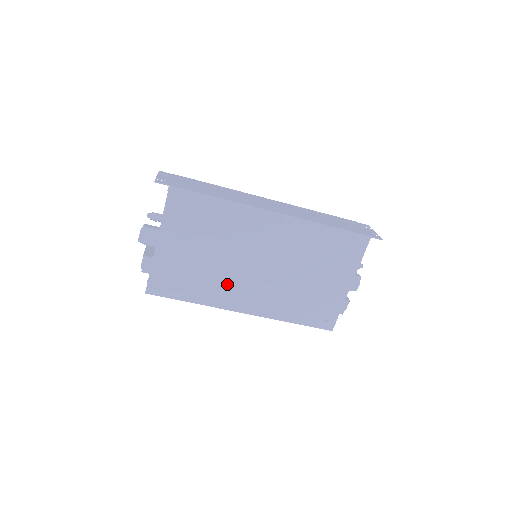
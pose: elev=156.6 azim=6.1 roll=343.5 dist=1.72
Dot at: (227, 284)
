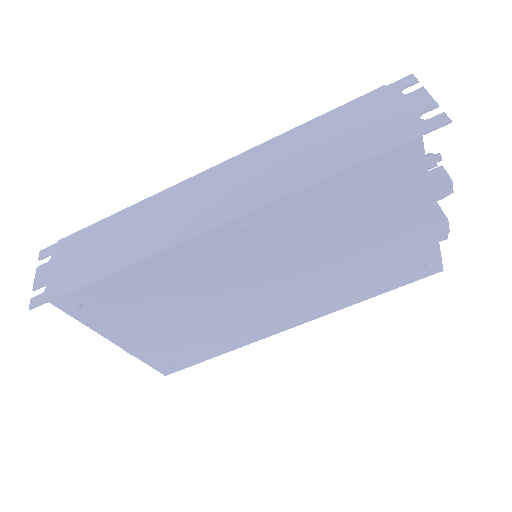
Dot at: (244, 321)
